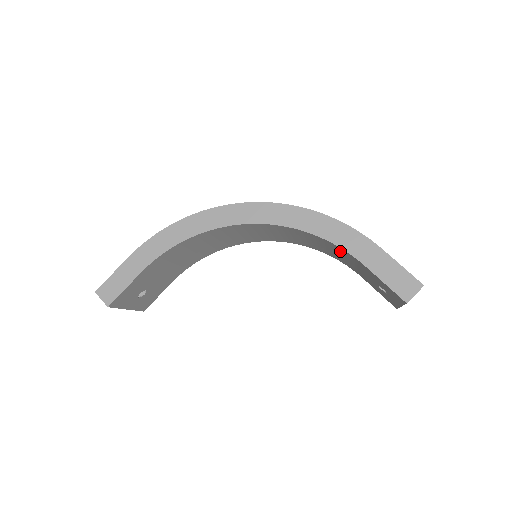
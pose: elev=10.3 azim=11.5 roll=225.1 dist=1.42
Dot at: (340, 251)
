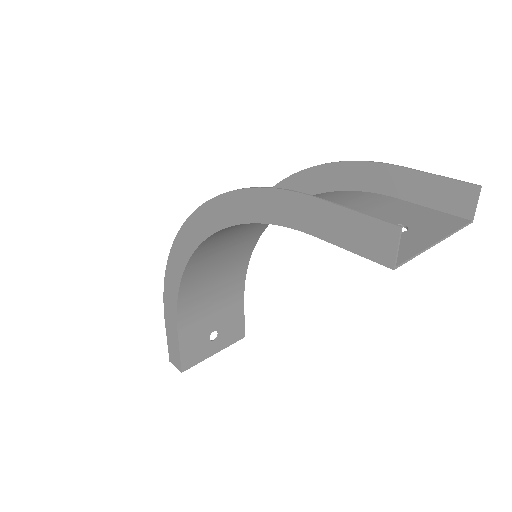
Dot at: occluded
